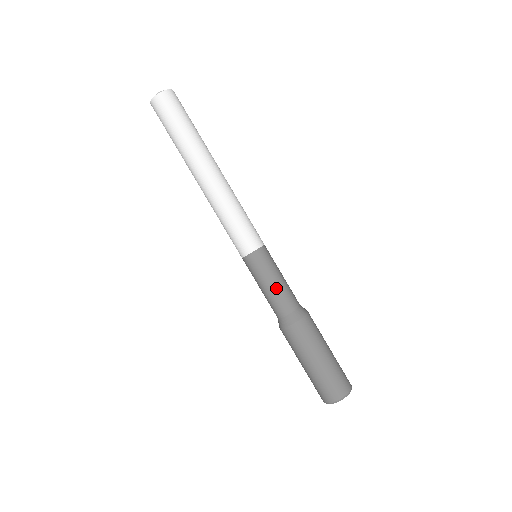
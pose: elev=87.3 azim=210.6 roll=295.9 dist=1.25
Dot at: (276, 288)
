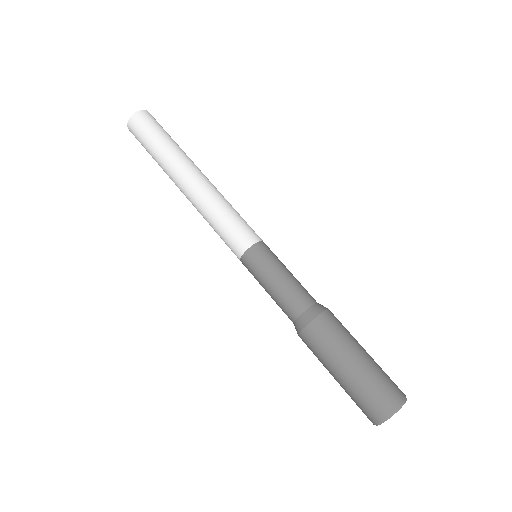
Dot at: (283, 284)
